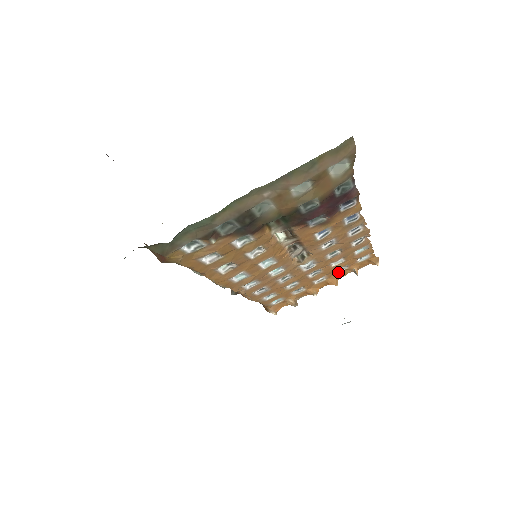
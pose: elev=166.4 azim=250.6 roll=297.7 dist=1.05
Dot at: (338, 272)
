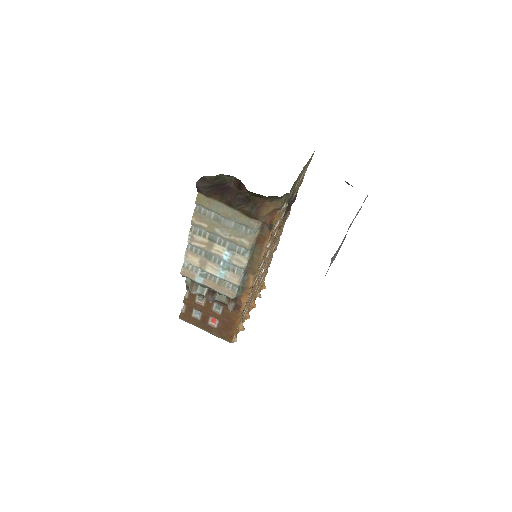
Dot at: (255, 295)
